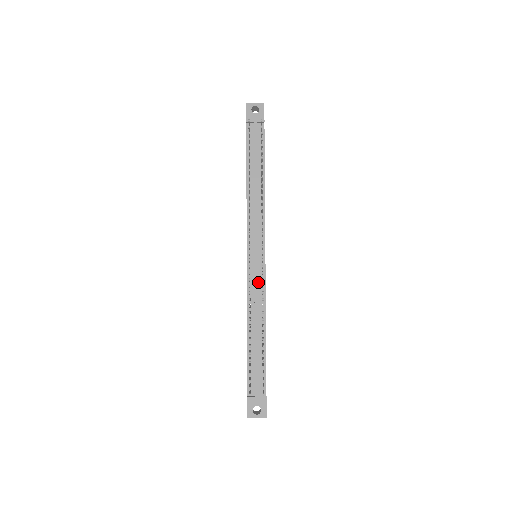
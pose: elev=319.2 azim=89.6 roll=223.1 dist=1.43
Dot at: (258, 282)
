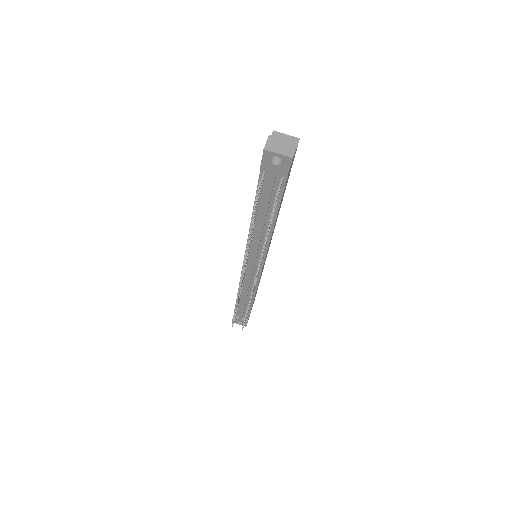
Dot at: (252, 279)
